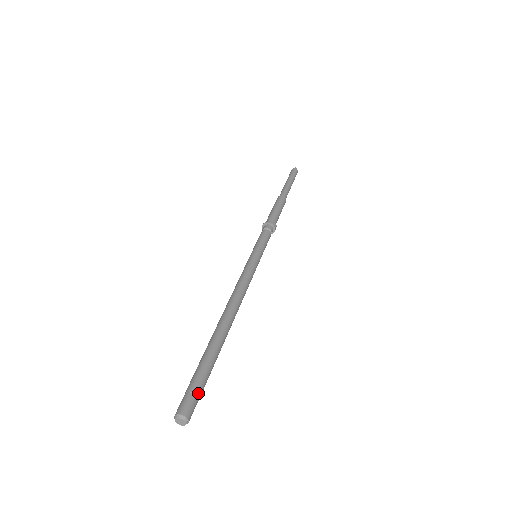
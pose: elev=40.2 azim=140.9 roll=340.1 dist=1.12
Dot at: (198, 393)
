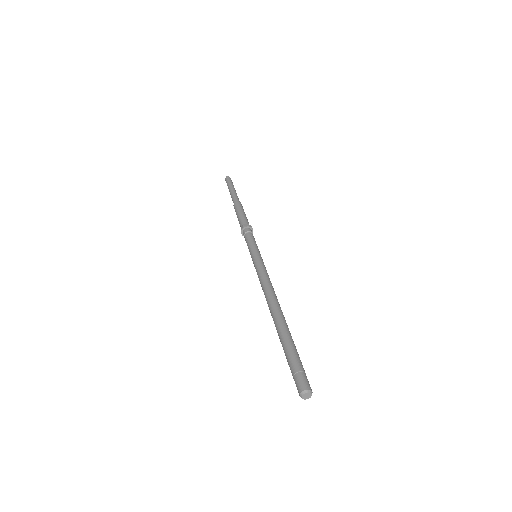
Dot at: (302, 370)
